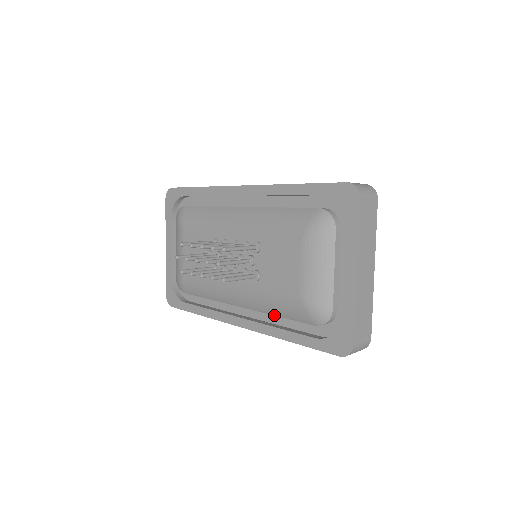
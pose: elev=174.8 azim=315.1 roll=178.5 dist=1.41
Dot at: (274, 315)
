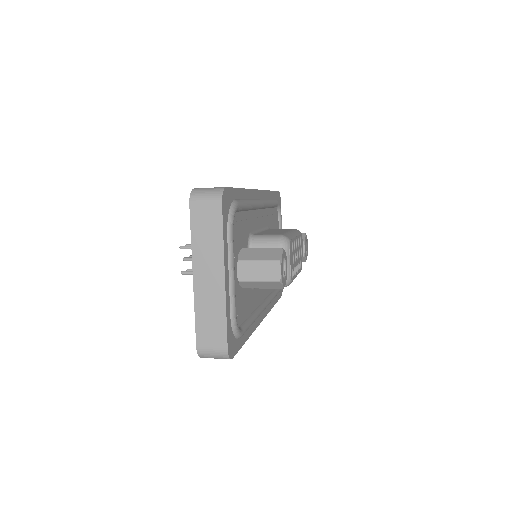
Dot at: occluded
